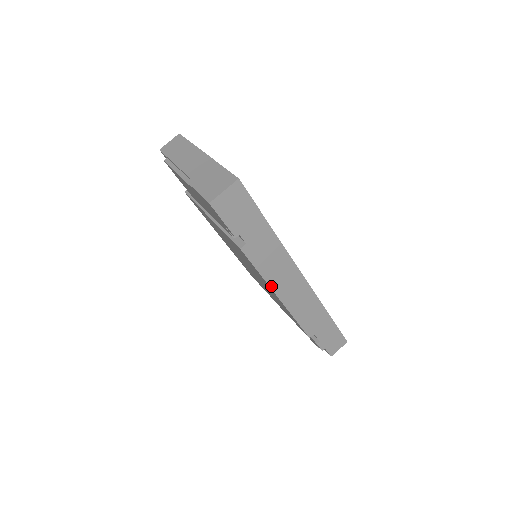
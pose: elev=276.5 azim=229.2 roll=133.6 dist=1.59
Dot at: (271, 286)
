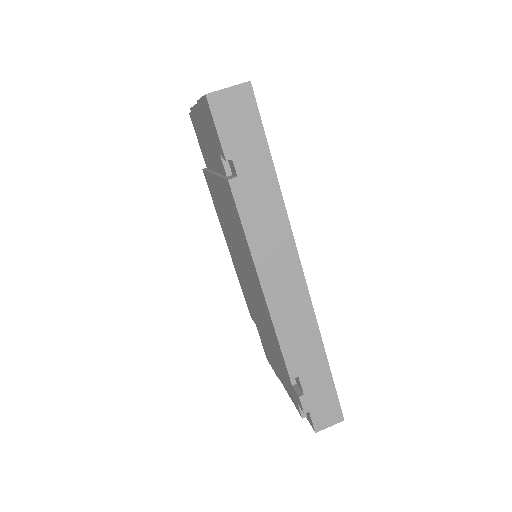
Dot at: (255, 261)
